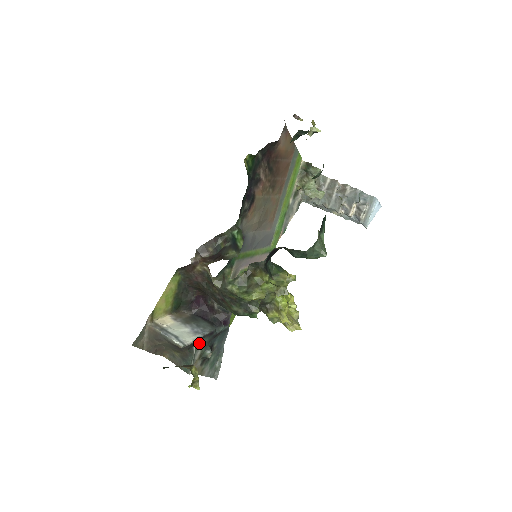
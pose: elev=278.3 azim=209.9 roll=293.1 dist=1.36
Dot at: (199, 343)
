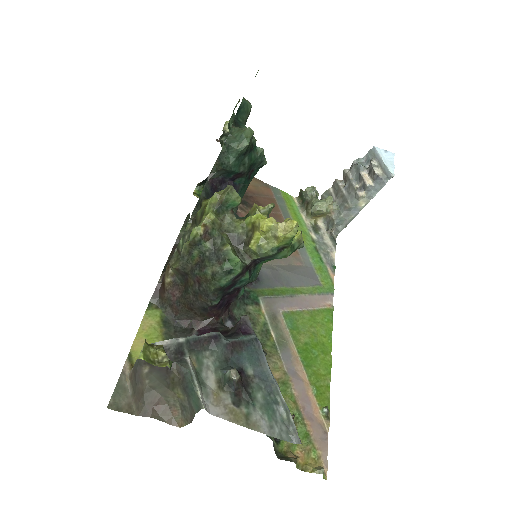
Dot at: (200, 357)
